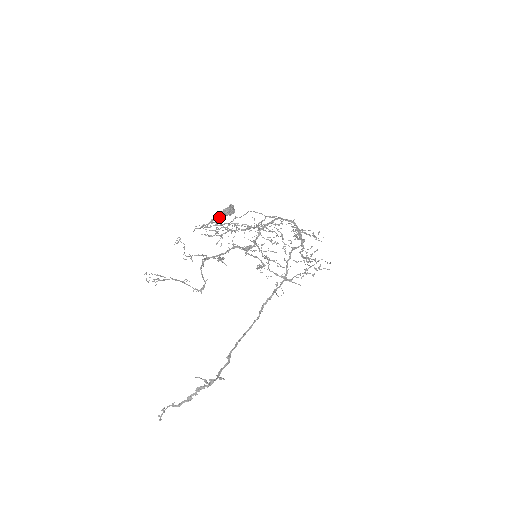
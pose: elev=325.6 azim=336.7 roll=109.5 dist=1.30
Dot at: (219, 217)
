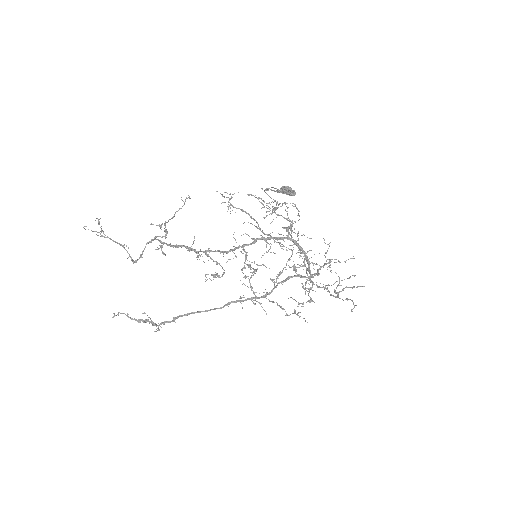
Dot at: occluded
